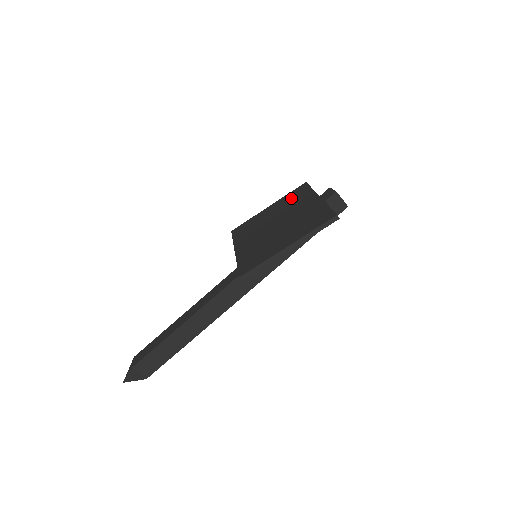
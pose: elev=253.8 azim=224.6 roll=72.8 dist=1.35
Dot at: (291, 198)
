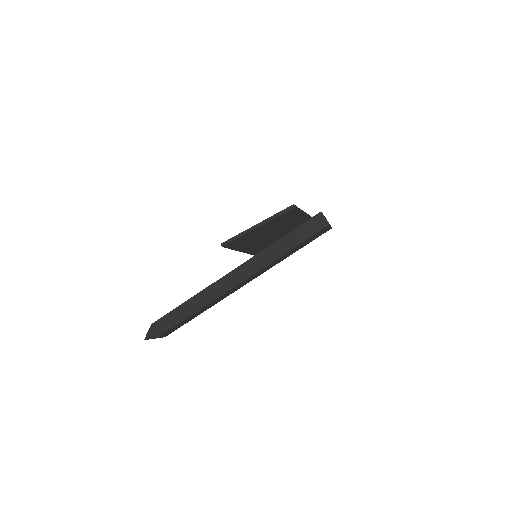
Dot at: occluded
